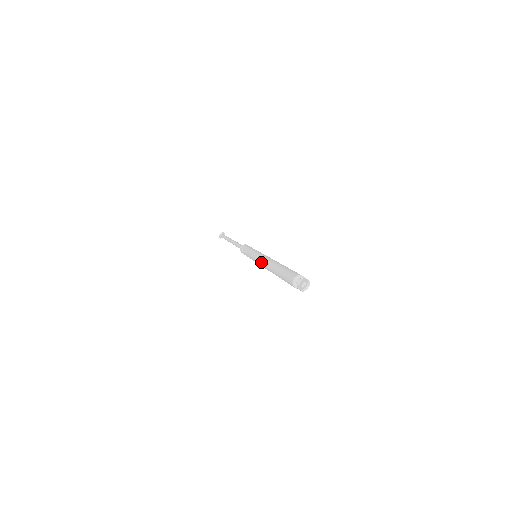
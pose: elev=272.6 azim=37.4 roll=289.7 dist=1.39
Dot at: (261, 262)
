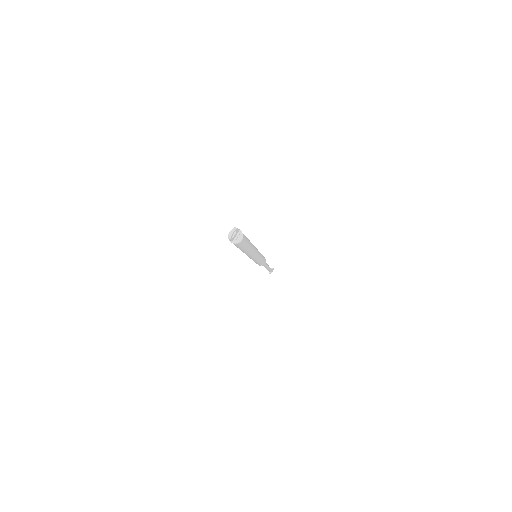
Dot at: occluded
